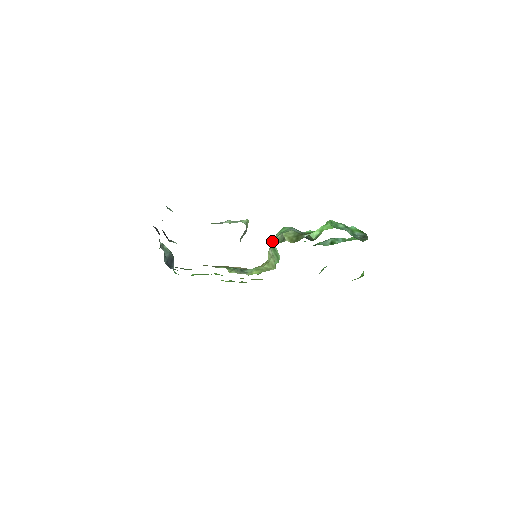
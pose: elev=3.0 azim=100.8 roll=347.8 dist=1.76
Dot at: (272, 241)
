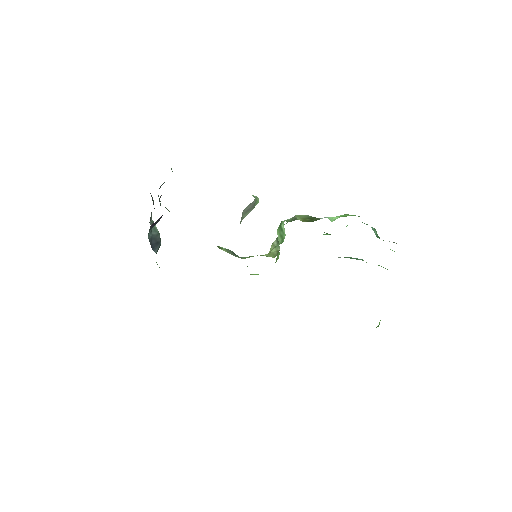
Dot at: occluded
